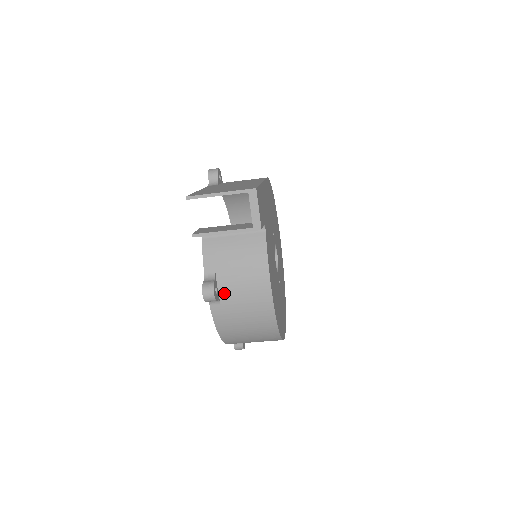
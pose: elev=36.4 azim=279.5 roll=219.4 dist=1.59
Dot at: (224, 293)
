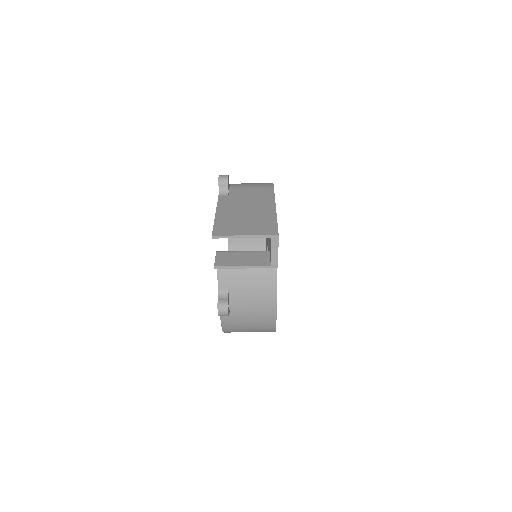
Dot at: (234, 306)
